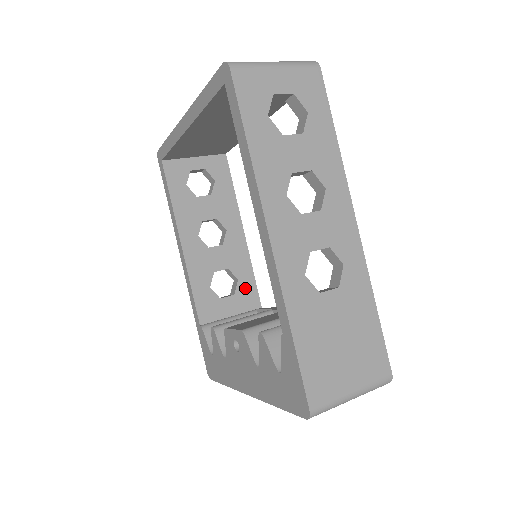
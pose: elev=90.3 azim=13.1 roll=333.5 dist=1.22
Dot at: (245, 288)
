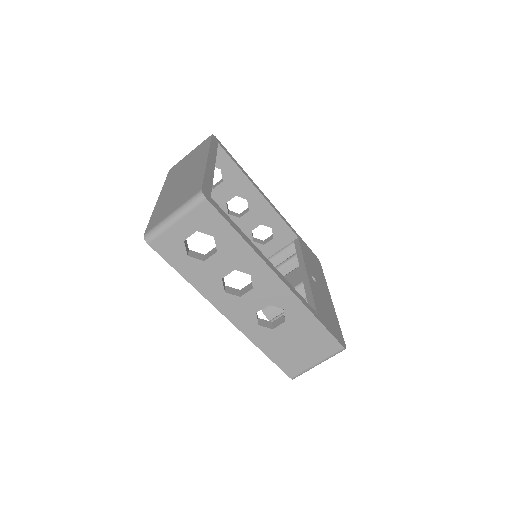
Dot at: (279, 231)
